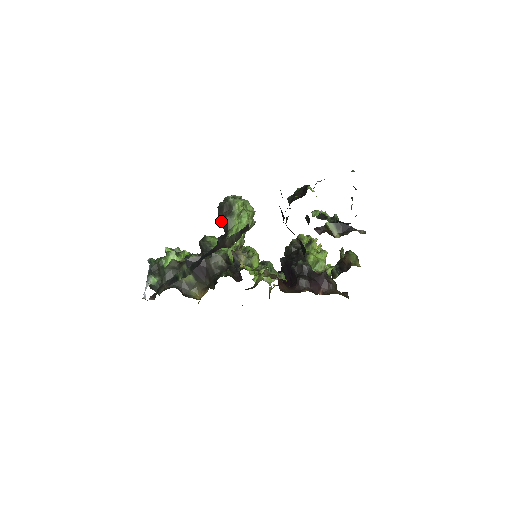
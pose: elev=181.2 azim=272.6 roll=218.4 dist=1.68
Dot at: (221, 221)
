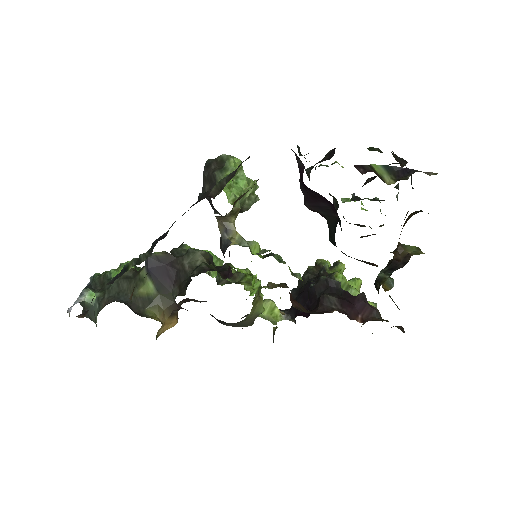
Dot at: (206, 182)
